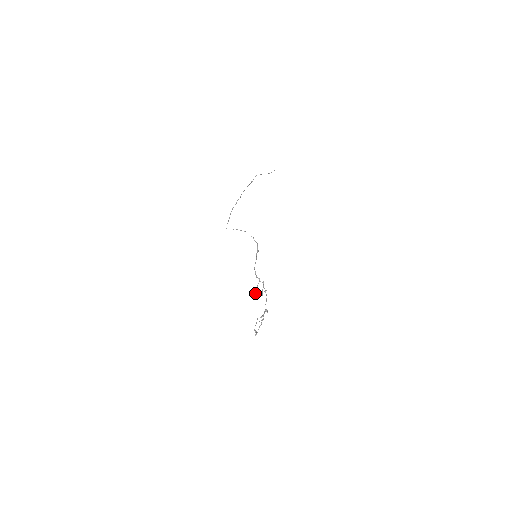
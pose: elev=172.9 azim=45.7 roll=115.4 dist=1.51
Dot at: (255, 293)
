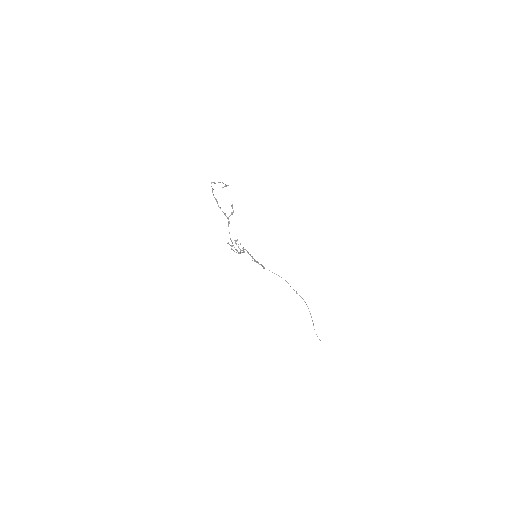
Dot at: (231, 245)
